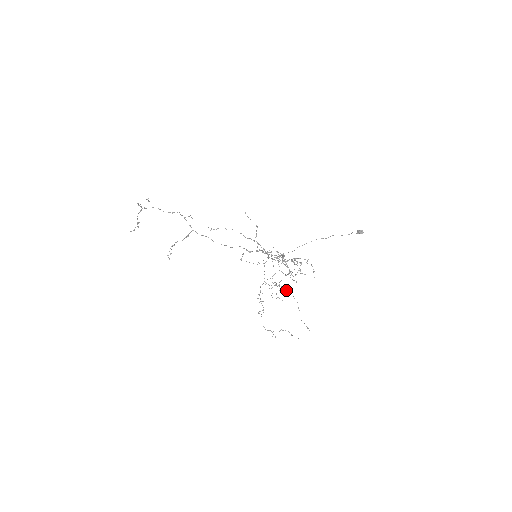
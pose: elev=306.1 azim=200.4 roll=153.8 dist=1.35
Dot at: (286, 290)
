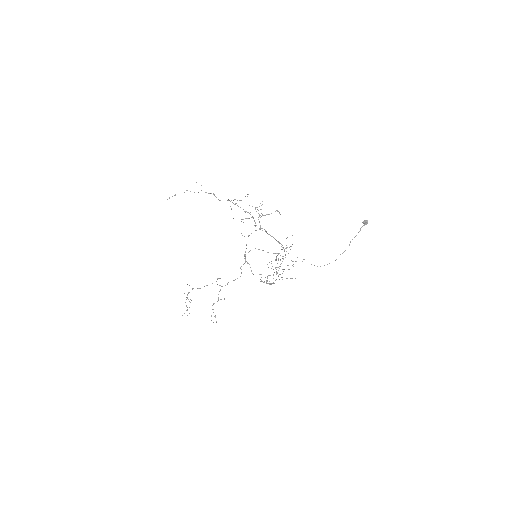
Dot at: (278, 254)
